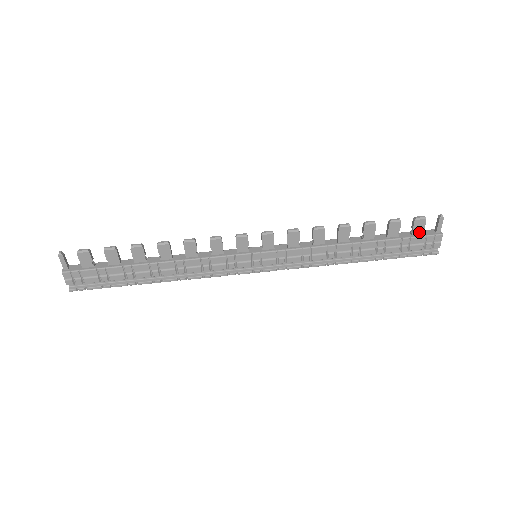
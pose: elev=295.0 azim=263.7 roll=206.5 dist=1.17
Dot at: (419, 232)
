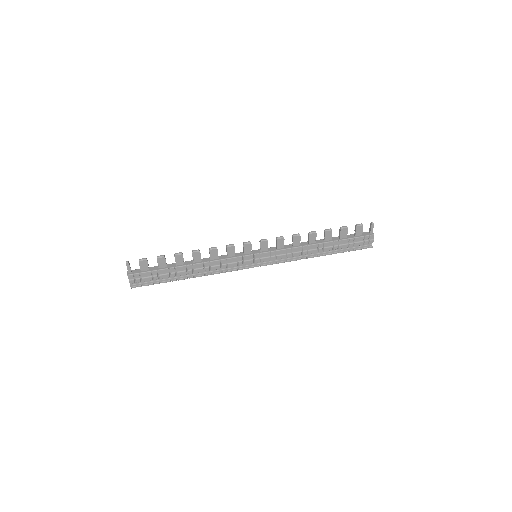
Dot at: (359, 234)
